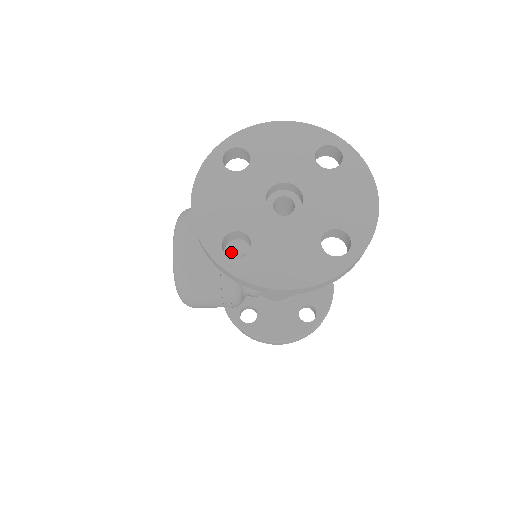
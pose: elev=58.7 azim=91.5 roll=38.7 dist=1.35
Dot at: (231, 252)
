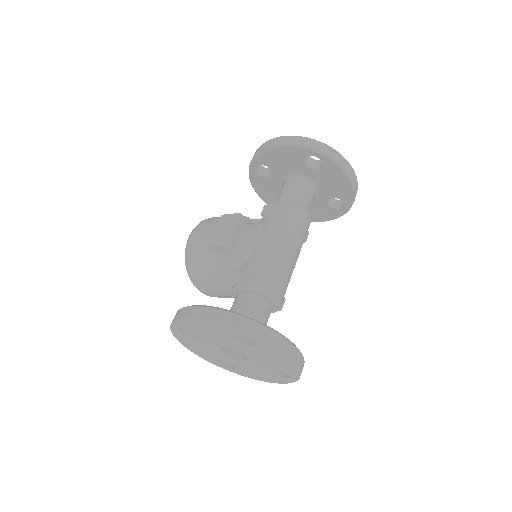
Dot at: occluded
